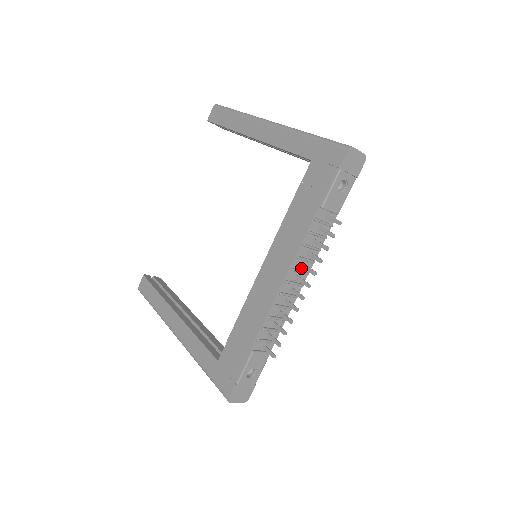
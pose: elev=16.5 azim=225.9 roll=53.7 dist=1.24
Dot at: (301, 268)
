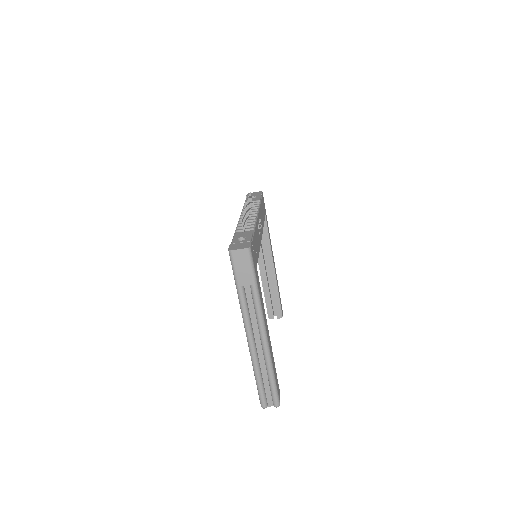
Dot at: (250, 214)
